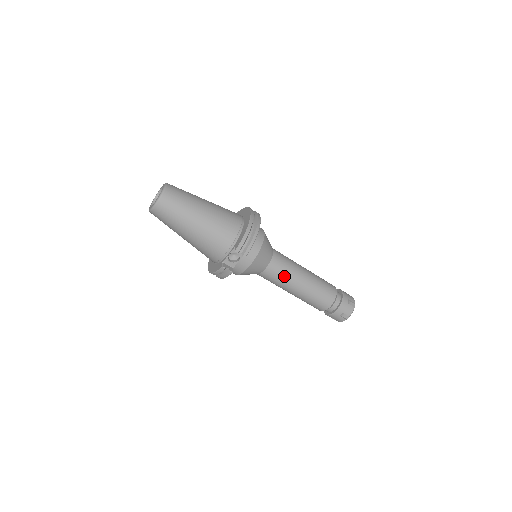
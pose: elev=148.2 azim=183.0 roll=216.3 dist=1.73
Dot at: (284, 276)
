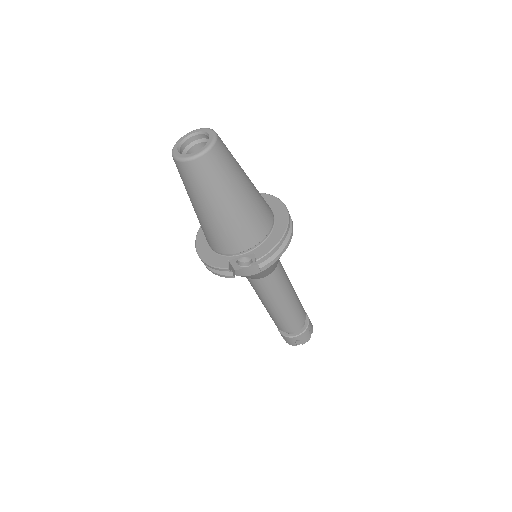
Dot at: (274, 291)
